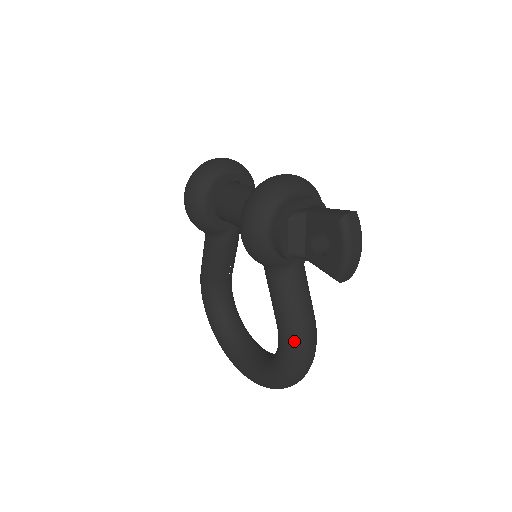
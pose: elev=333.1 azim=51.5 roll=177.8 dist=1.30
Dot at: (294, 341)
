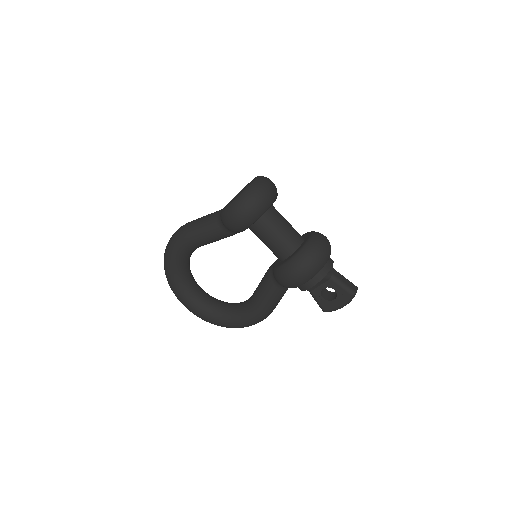
Dot at: (262, 318)
